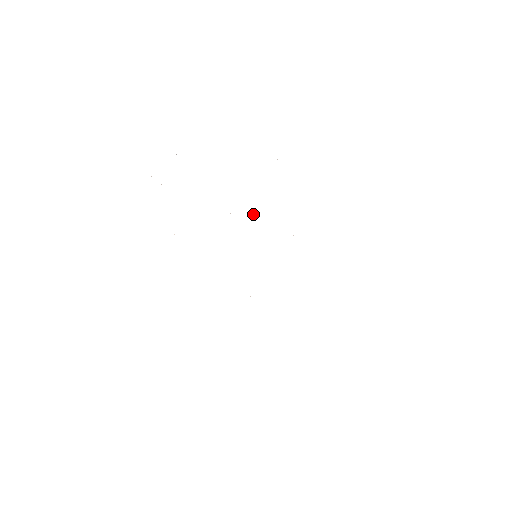
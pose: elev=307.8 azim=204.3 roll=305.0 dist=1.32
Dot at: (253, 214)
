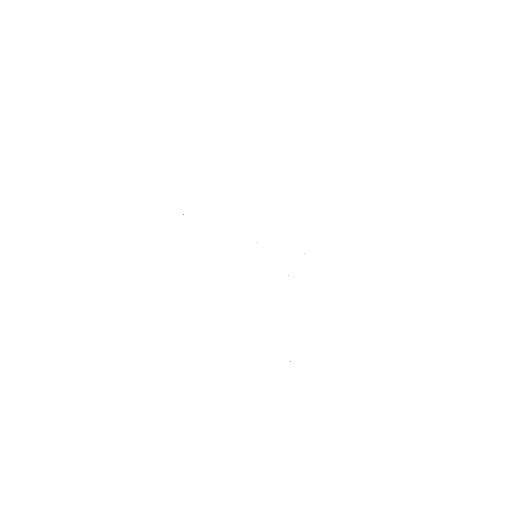
Dot at: occluded
